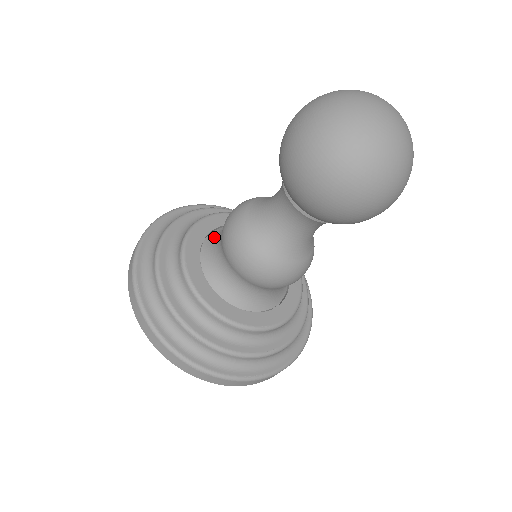
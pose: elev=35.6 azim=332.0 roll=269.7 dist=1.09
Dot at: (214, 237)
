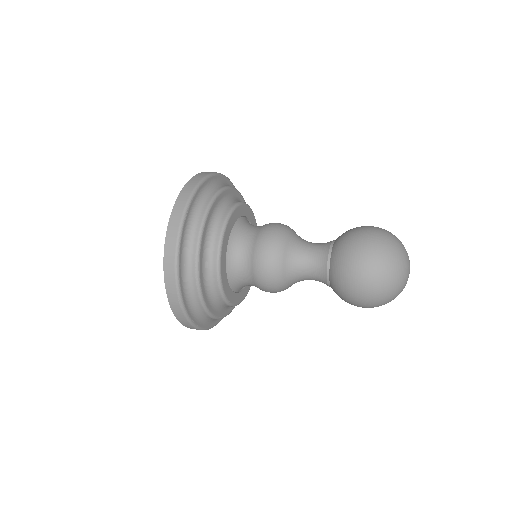
Dot at: (244, 223)
